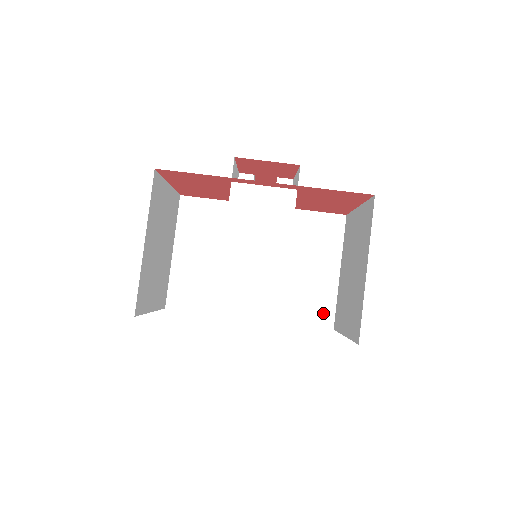
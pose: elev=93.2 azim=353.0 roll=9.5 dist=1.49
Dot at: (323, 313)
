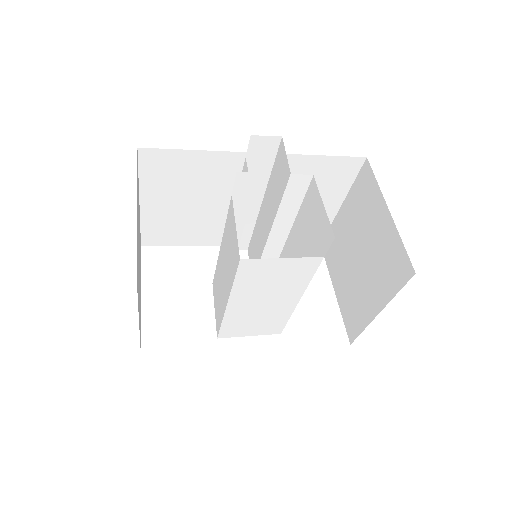
Dot at: occluded
